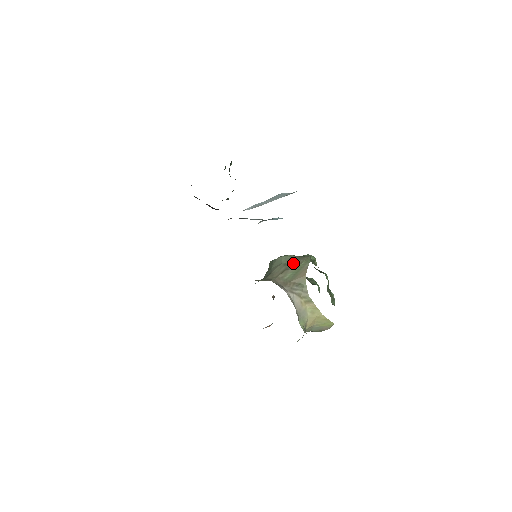
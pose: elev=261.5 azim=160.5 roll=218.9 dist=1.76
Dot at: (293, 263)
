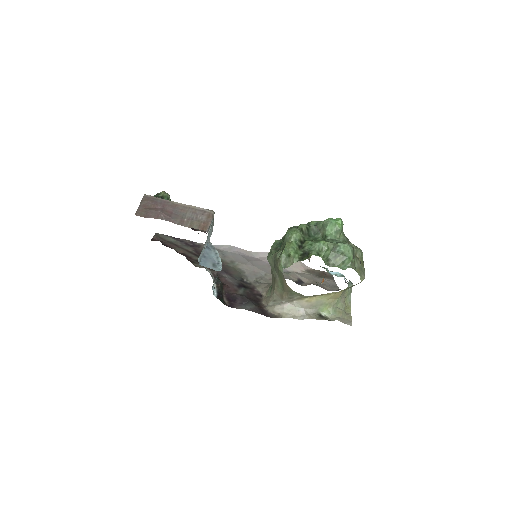
Dot at: (275, 269)
